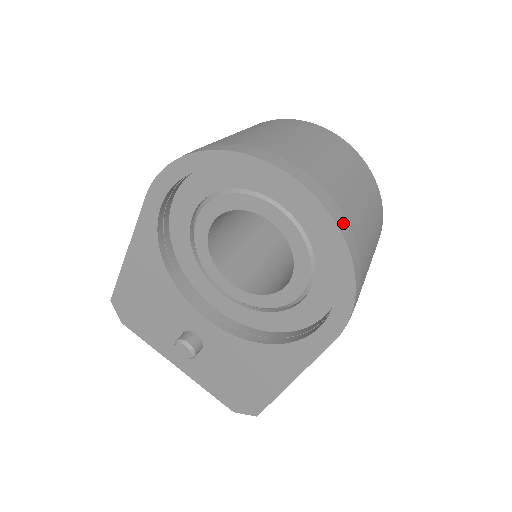
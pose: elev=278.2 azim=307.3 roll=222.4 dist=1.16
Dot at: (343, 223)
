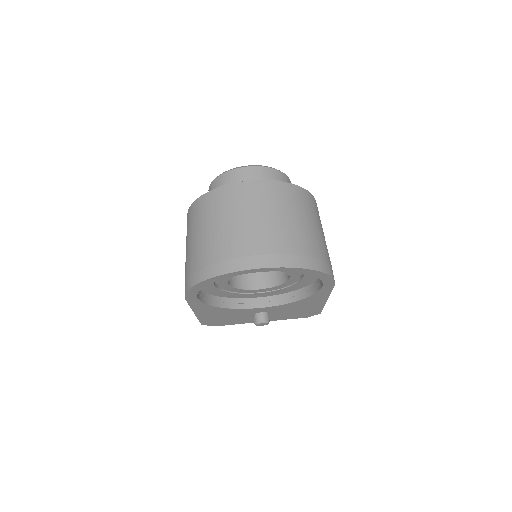
Dot at: (298, 260)
